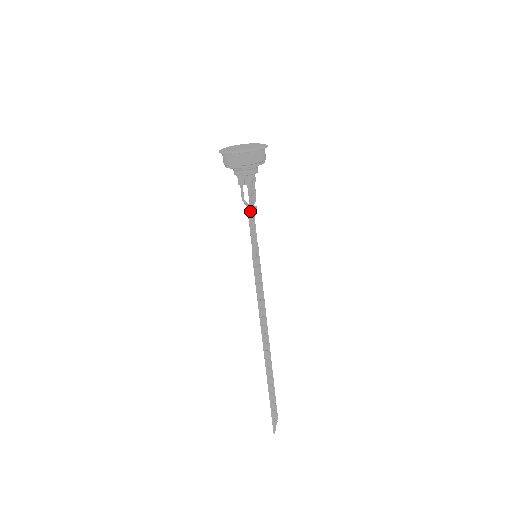
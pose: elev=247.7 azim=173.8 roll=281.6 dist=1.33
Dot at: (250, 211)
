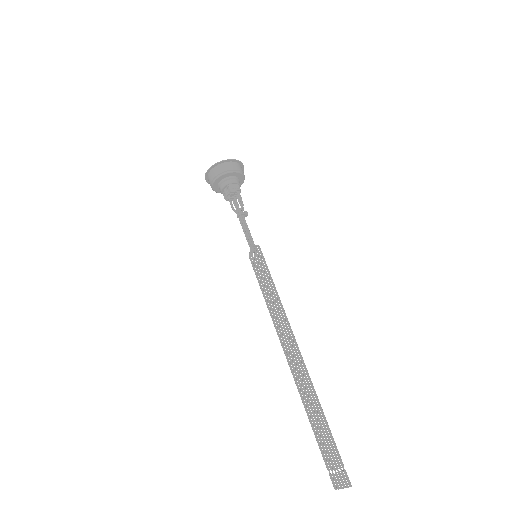
Dot at: (242, 216)
